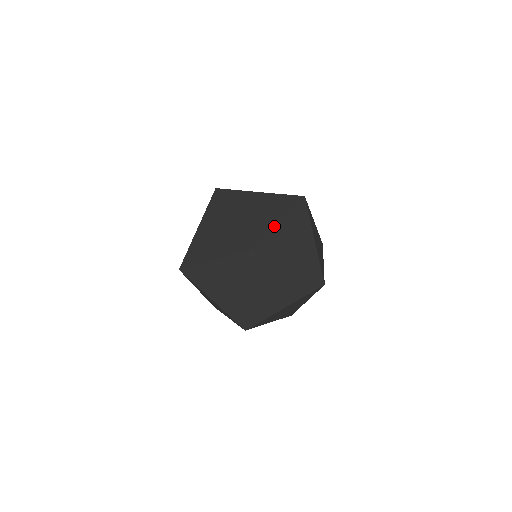
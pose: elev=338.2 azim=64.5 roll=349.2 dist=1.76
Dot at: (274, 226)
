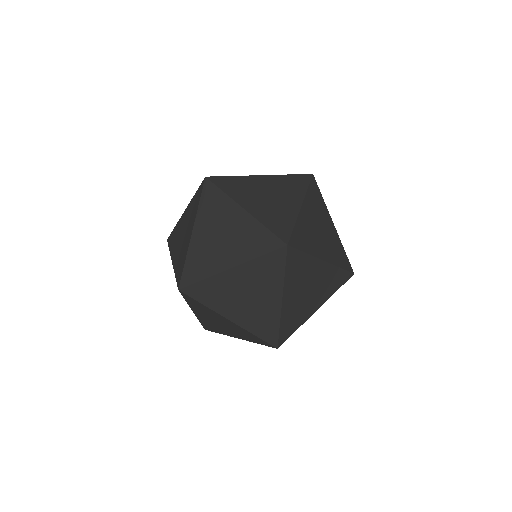
Dot at: (252, 176)
